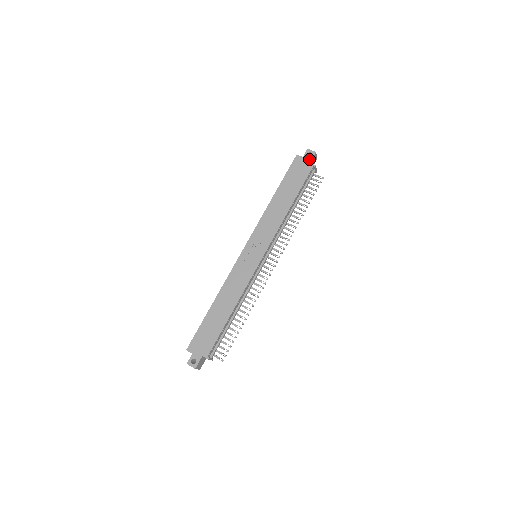
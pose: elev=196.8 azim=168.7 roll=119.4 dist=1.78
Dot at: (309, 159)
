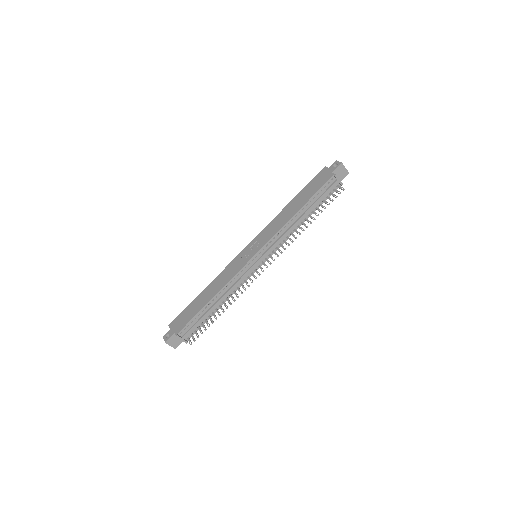
Dot at: (333, 169)
